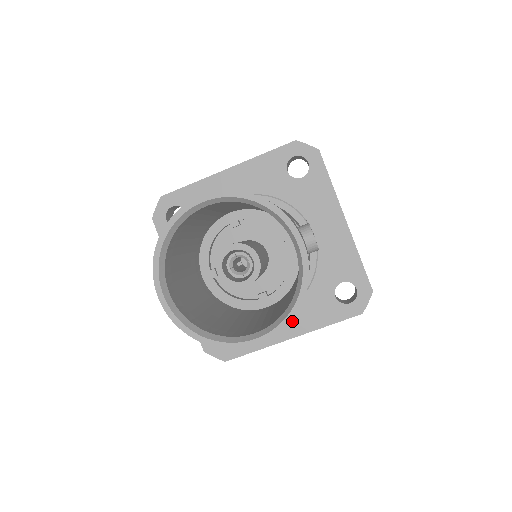
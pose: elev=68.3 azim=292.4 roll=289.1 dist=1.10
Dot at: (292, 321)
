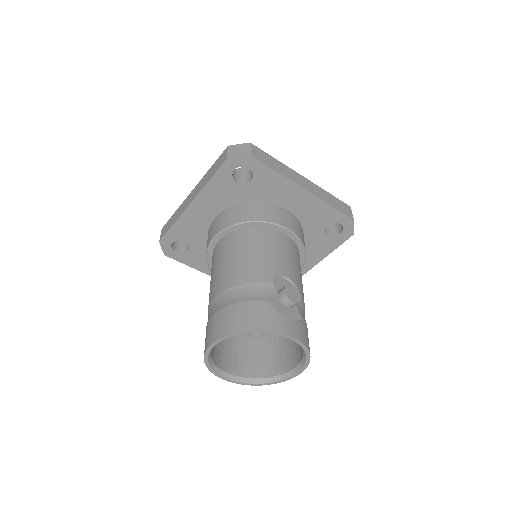
Dot at: (306, 260)
